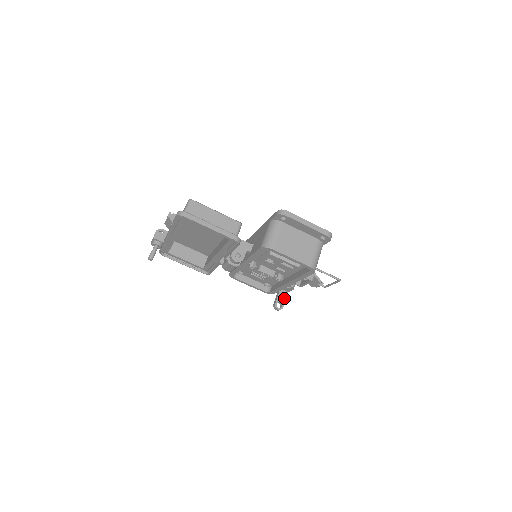
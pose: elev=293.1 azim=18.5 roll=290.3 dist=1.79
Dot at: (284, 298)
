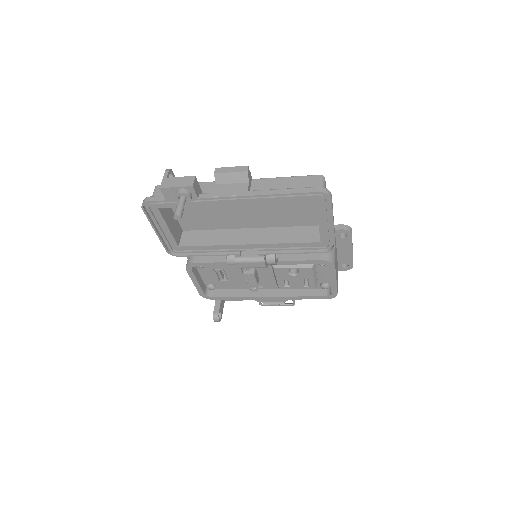
Dot at: (223, 307)
